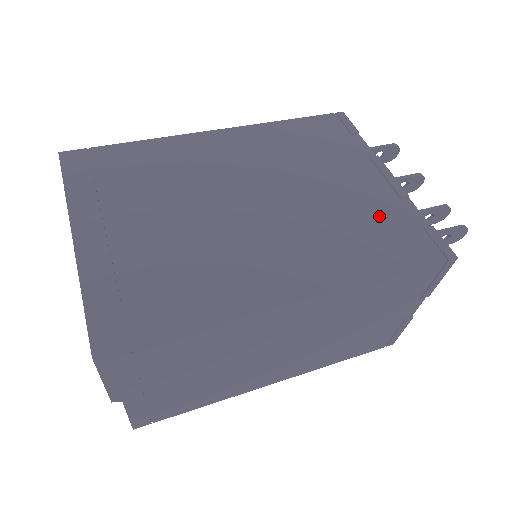
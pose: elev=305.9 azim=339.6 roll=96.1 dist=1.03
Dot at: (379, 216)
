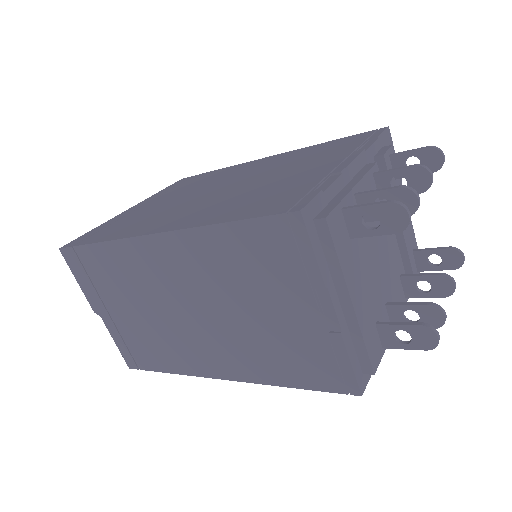
Dot at: (287, 188)
